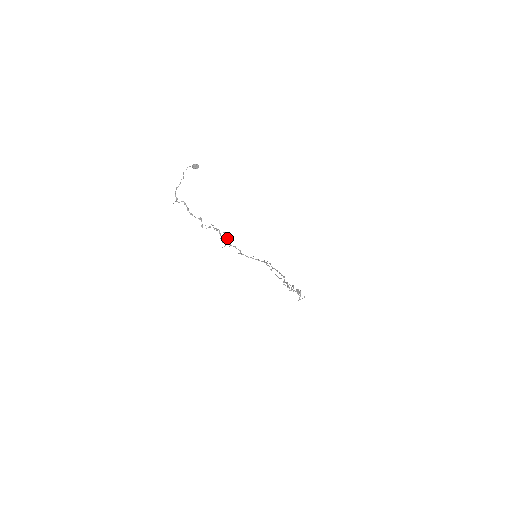
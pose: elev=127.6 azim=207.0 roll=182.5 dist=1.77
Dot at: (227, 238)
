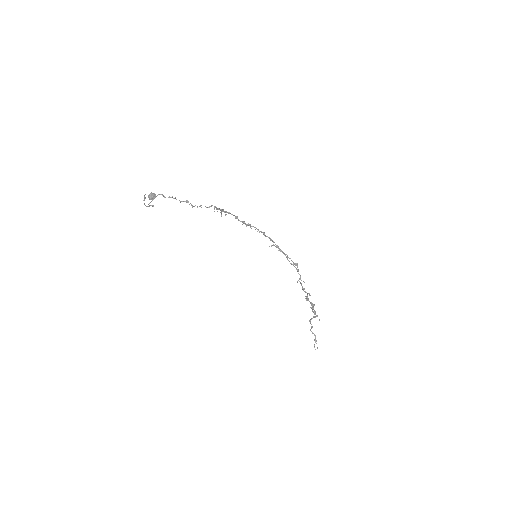
Dot at: (224, 211)
